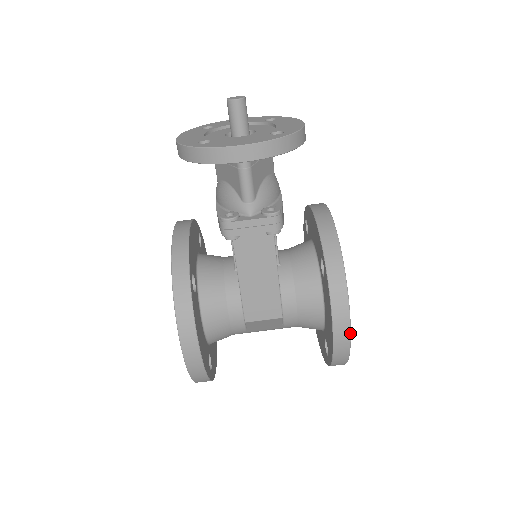
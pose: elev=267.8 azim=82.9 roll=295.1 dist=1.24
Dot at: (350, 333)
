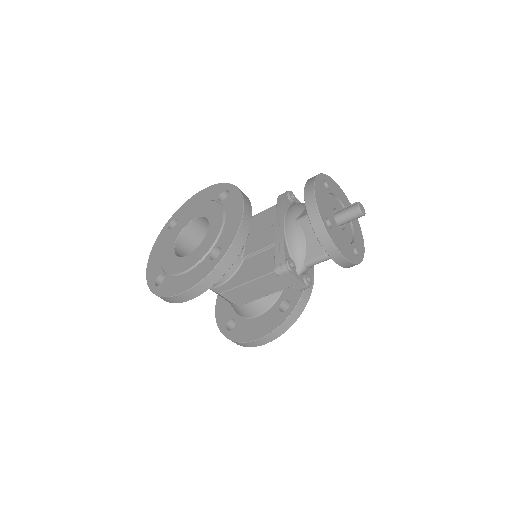
Dot at: (261, 345)
